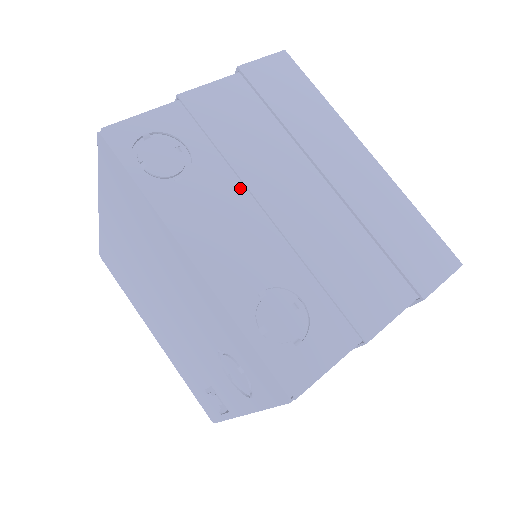
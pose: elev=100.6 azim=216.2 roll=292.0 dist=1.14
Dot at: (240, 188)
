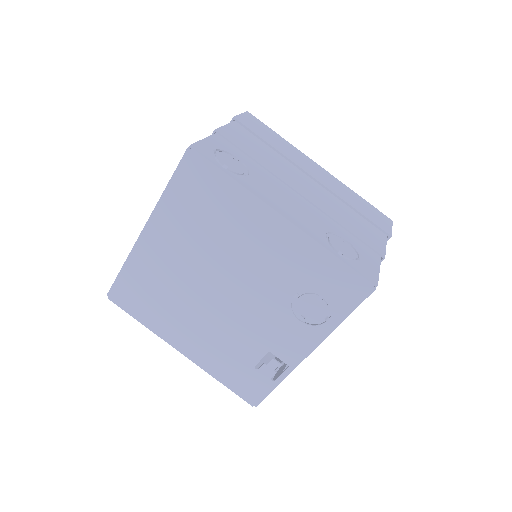
Dot at: (278, 182)
